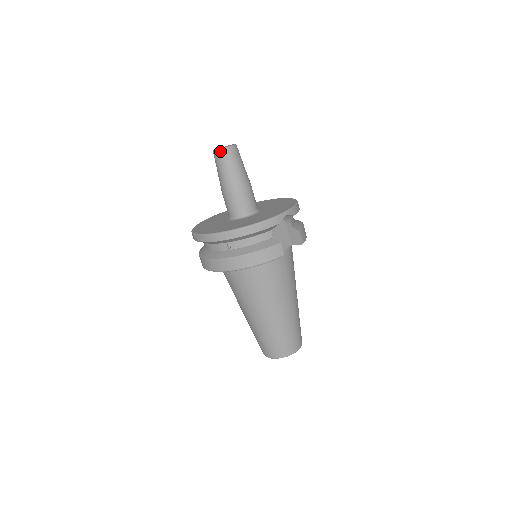
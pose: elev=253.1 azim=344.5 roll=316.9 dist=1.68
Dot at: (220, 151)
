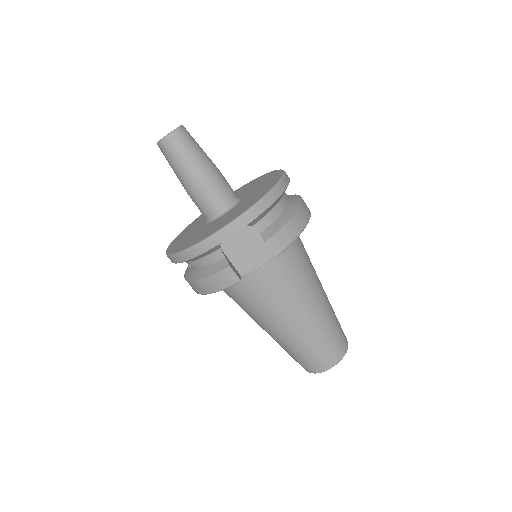
Dot at: (158, 145)
